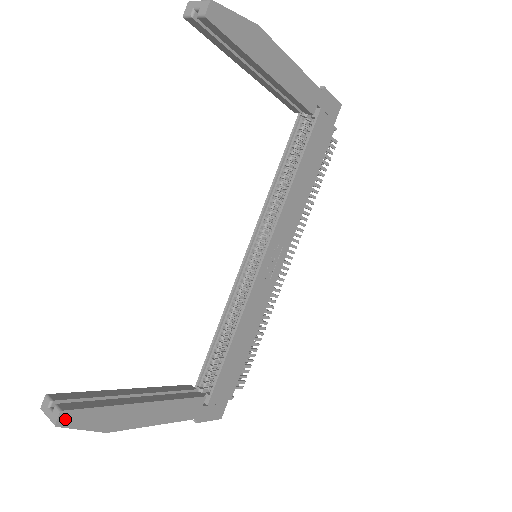
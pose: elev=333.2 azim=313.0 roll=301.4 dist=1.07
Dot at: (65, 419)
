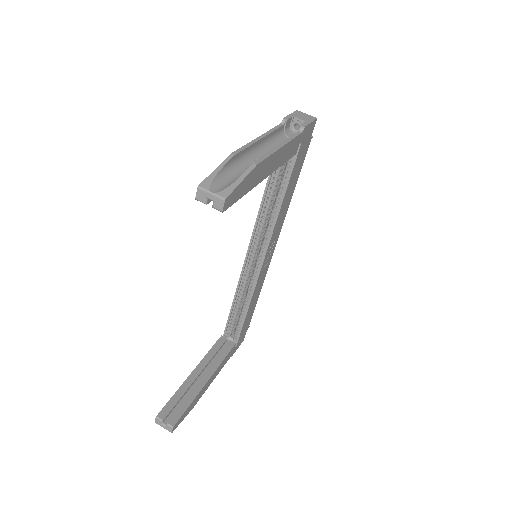
Dot at: (175, 427)
